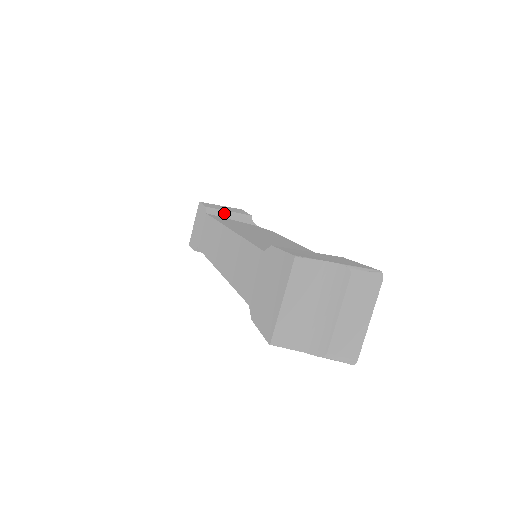
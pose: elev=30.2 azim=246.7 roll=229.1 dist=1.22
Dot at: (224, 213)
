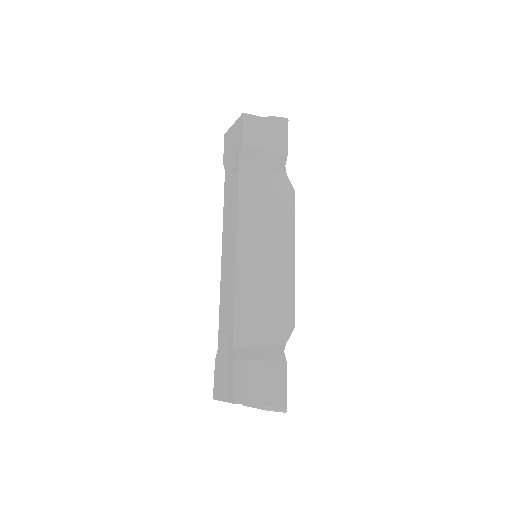
Dot at: (259, 156)
